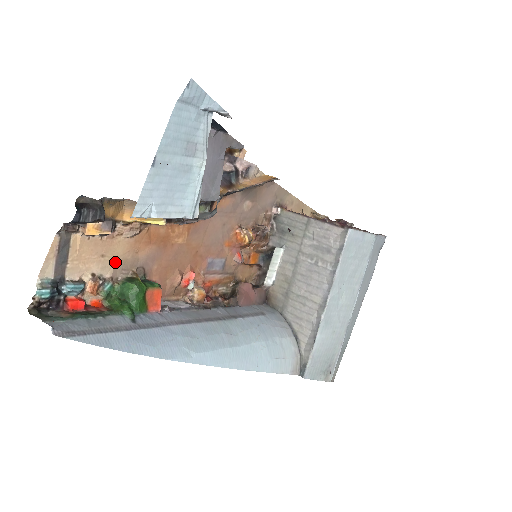
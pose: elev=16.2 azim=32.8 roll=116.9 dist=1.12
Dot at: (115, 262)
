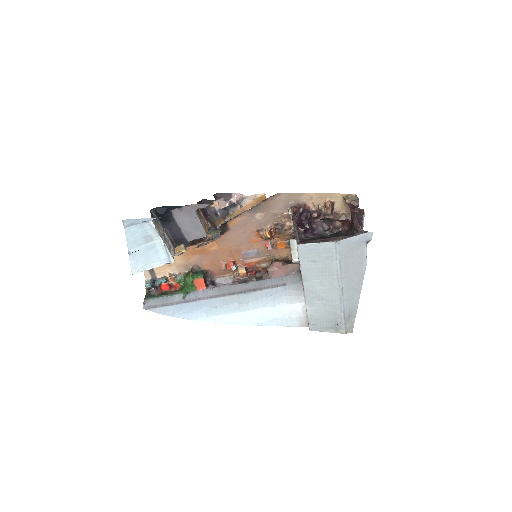
Dot at: (179, 266)
